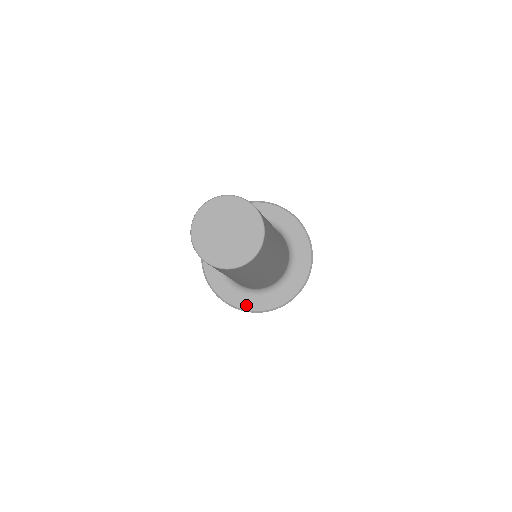
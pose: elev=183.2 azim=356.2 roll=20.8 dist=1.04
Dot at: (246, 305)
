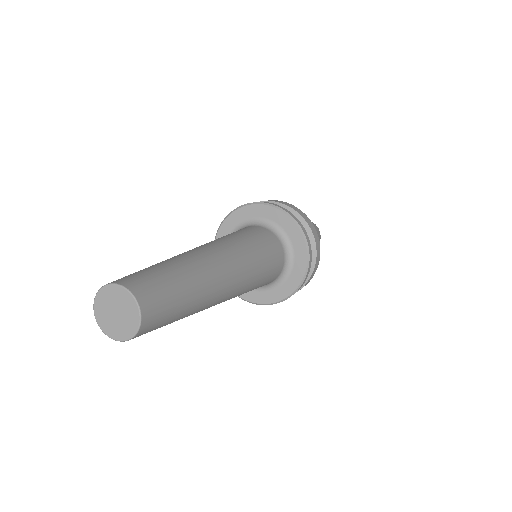
Dot at: (267, 300)
